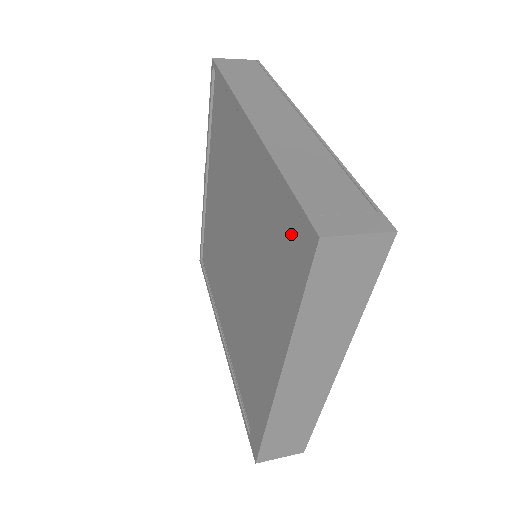
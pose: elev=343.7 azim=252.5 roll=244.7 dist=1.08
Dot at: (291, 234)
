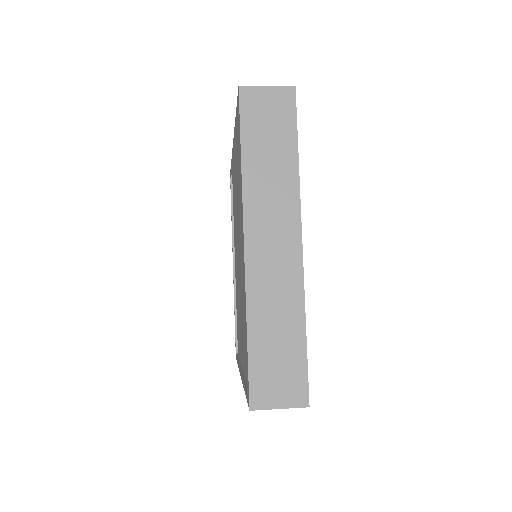
Dot at: occluded
